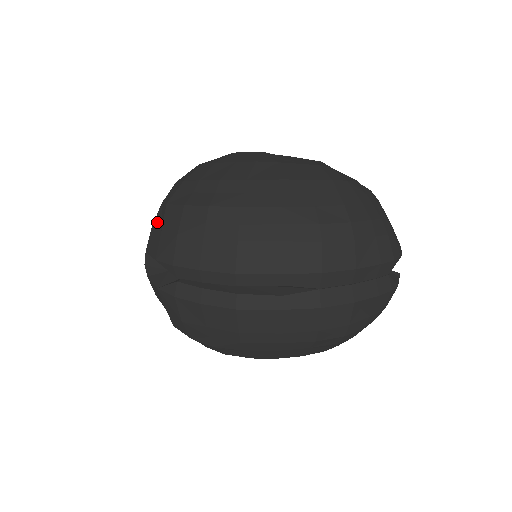
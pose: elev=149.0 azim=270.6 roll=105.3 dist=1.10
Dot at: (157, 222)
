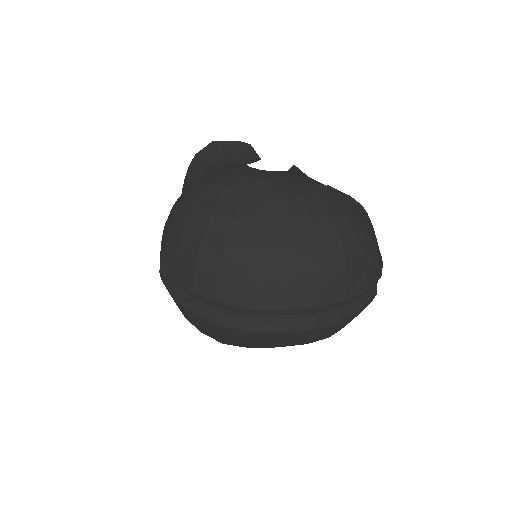
Dot at: (171, 241)
